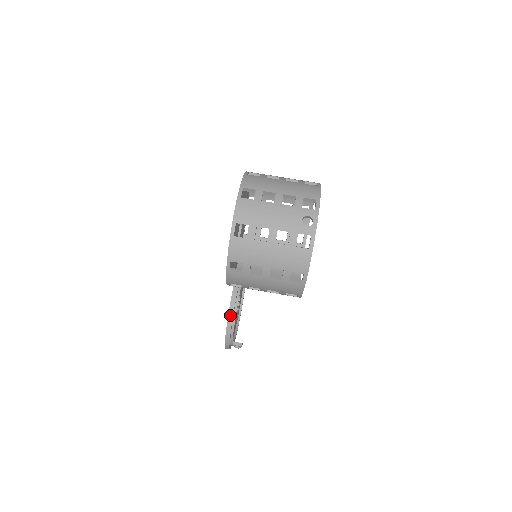
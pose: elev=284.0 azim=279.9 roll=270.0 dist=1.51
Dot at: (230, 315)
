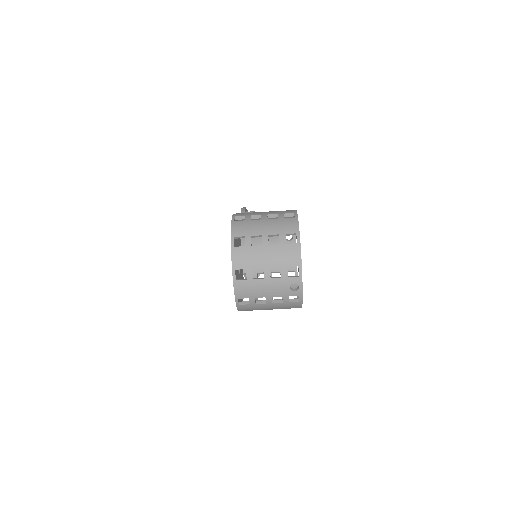
Dot at: occluded
